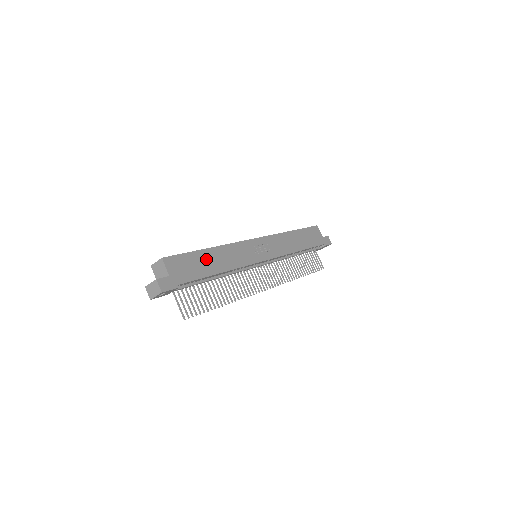
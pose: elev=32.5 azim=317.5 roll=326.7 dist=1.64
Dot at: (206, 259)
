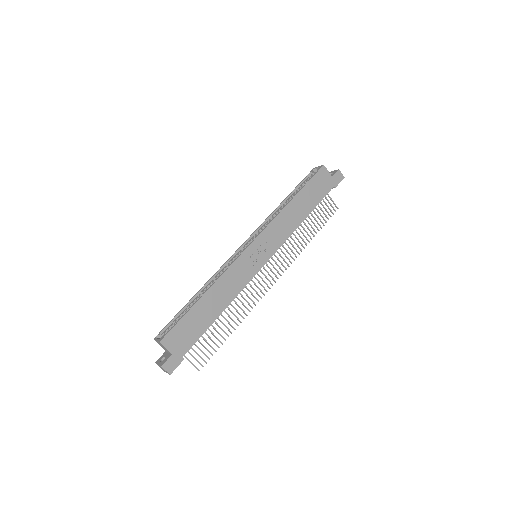
Dot at: (203, 310)
